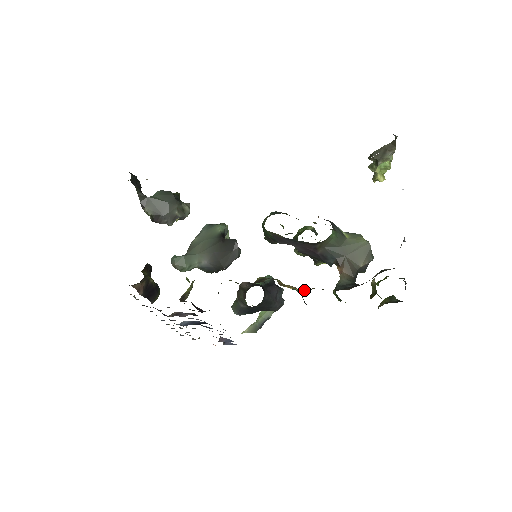
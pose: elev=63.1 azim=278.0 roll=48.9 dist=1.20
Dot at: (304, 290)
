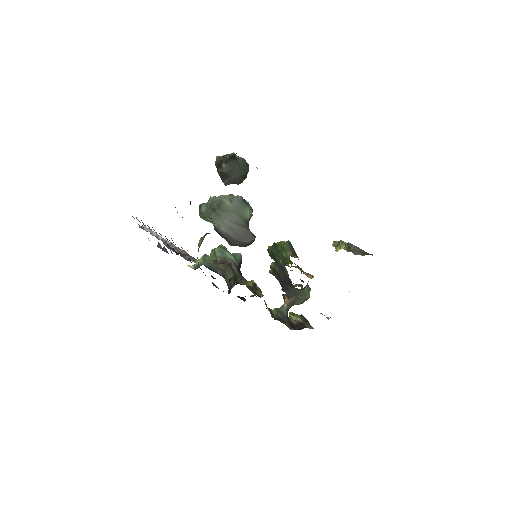
Dot at: (271, 313)
